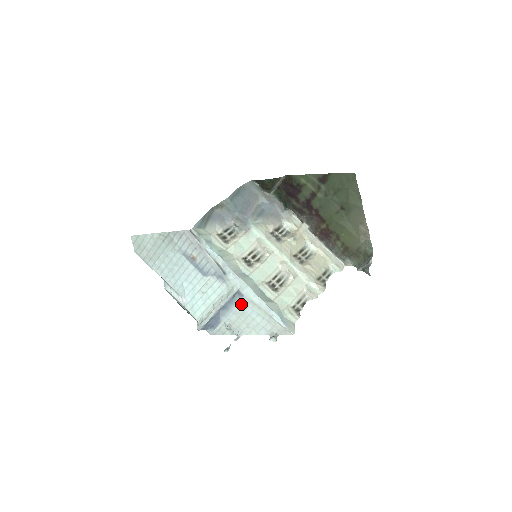
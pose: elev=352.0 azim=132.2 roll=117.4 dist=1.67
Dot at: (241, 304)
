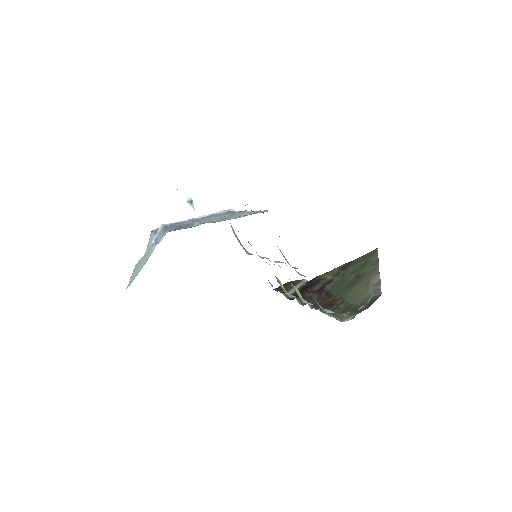
Dot at: occluded
